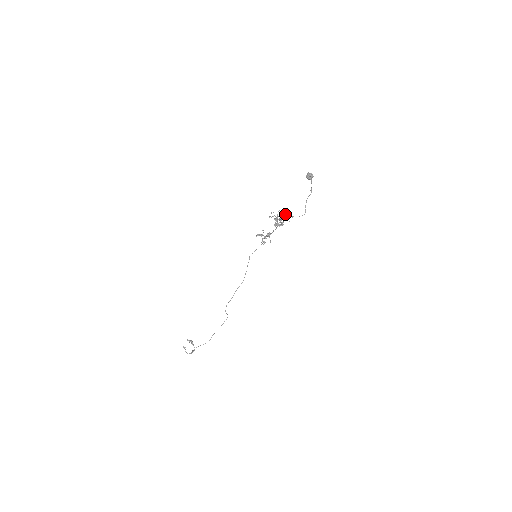
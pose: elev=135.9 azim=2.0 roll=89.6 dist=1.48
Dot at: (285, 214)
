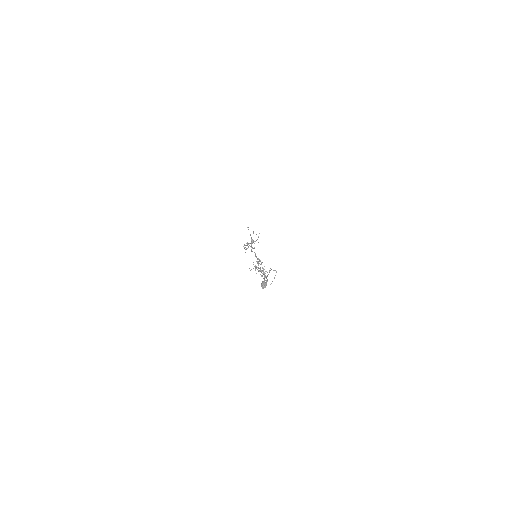
Dot at: occluded
